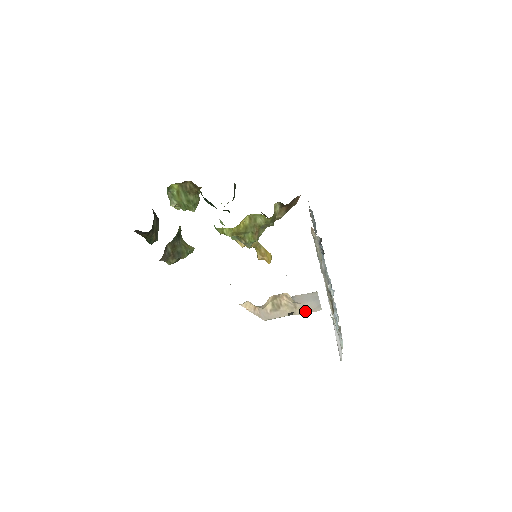
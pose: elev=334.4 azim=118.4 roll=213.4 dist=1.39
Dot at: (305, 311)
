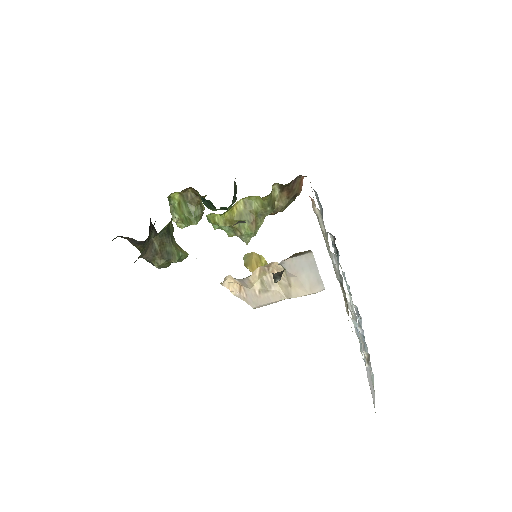
Dot at: (303, 291)
